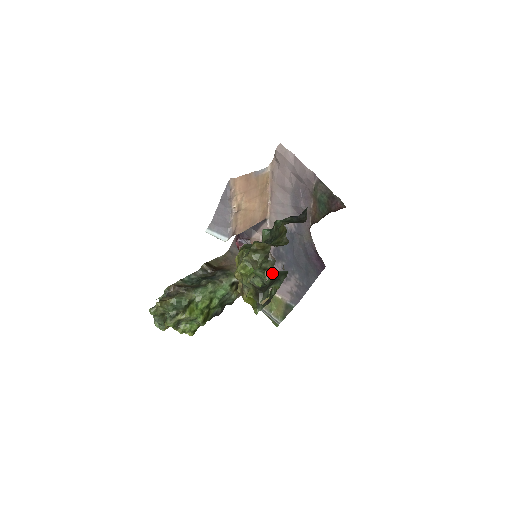
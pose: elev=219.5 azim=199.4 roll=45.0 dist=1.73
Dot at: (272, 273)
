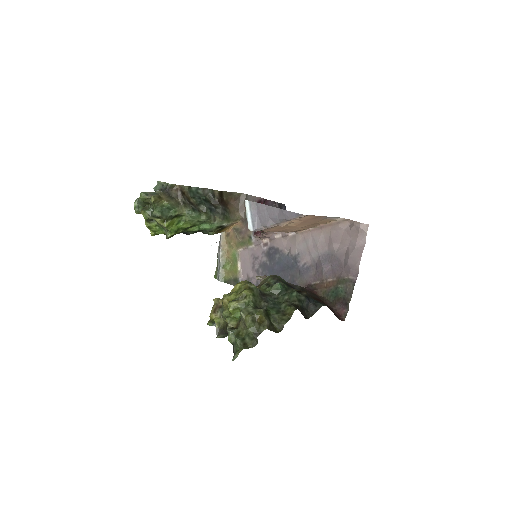
Dot at: (254, 252)
